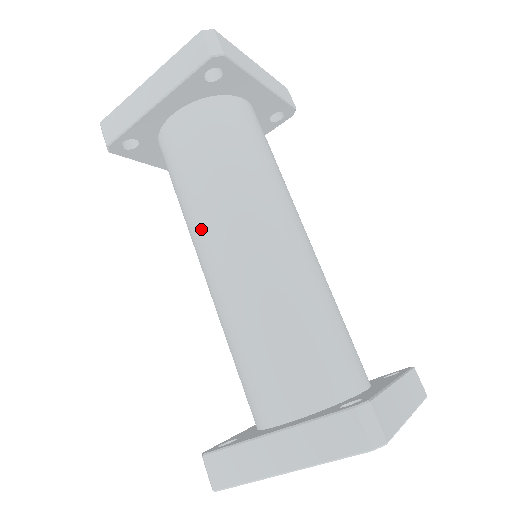
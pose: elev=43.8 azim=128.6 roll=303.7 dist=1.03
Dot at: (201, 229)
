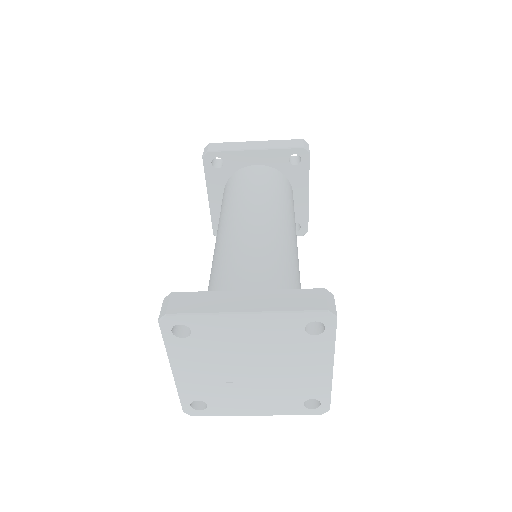
Dot at: (242, 209)
